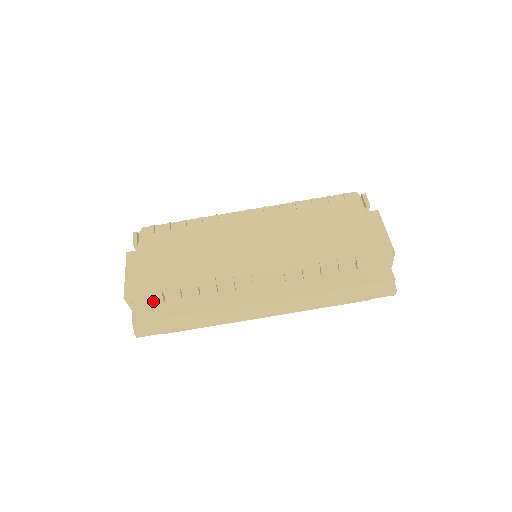
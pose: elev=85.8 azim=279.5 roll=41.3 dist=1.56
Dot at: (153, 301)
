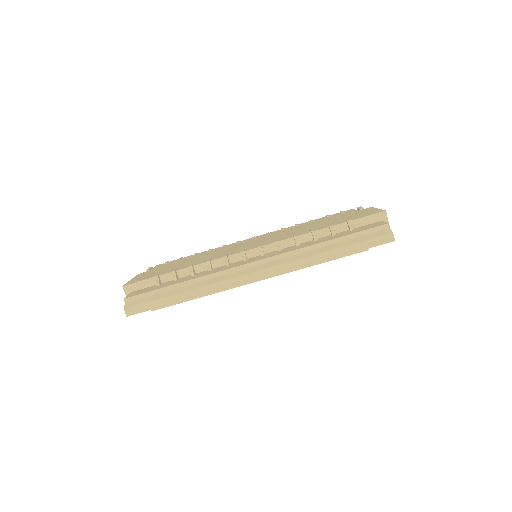
Dot at: (150, 287)
